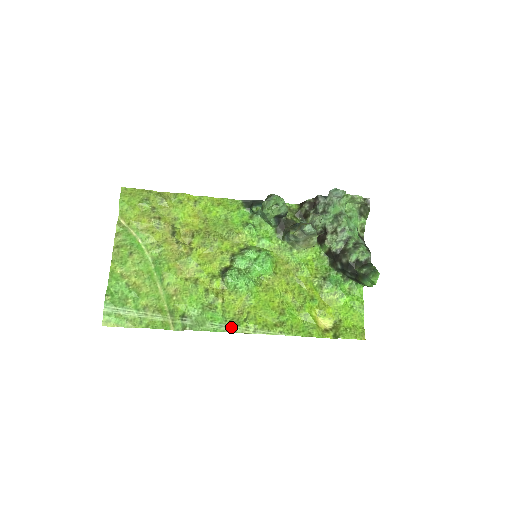
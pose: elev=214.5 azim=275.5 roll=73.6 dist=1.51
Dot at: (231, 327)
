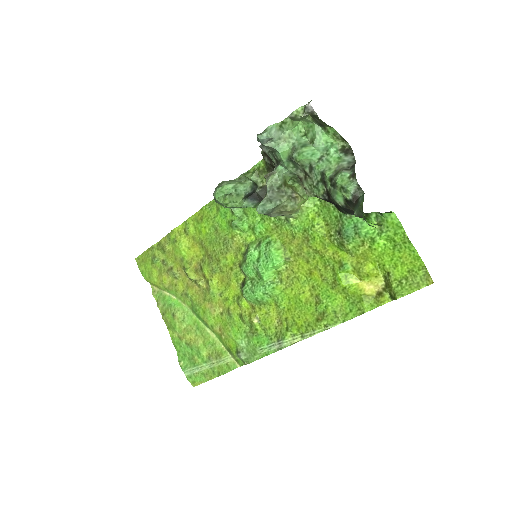
Dot at: (278, 344)
